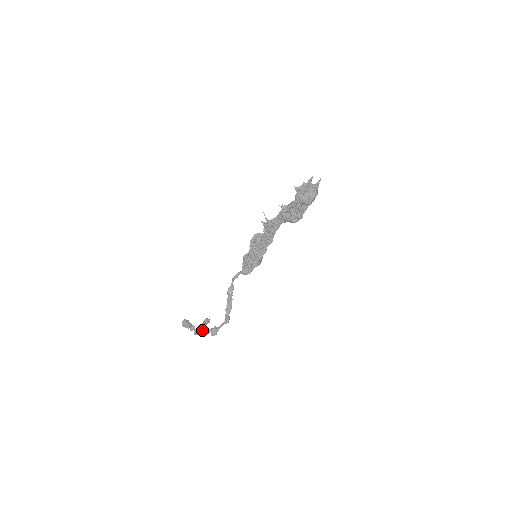
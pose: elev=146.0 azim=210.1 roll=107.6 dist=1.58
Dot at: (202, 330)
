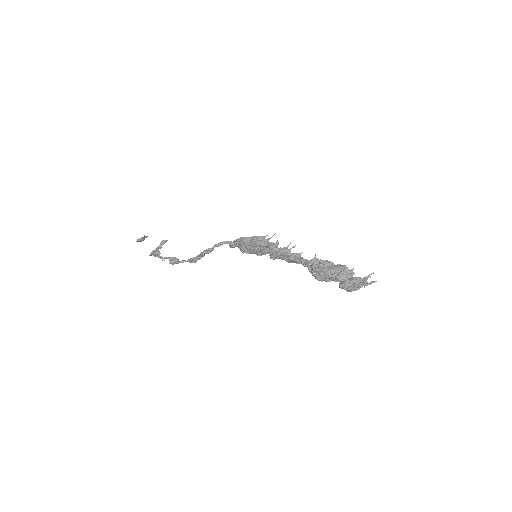
Dot at: (160, 257)
